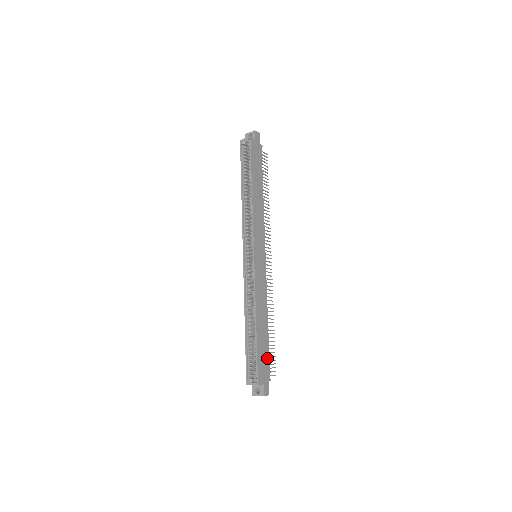
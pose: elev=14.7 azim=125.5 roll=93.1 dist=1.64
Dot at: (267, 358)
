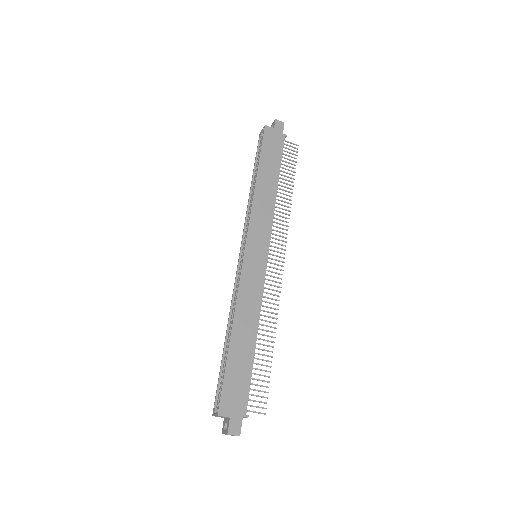
Dot at: (245, 384)
